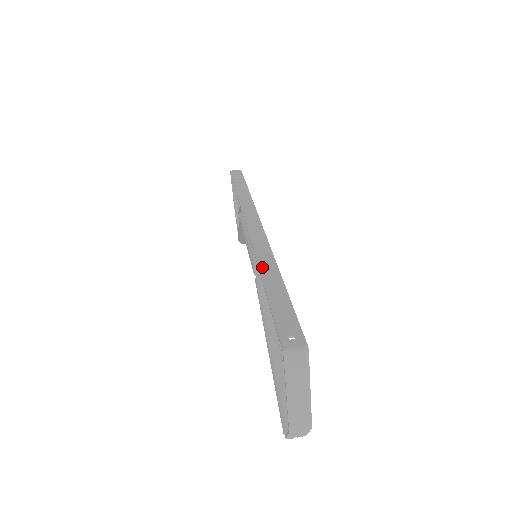
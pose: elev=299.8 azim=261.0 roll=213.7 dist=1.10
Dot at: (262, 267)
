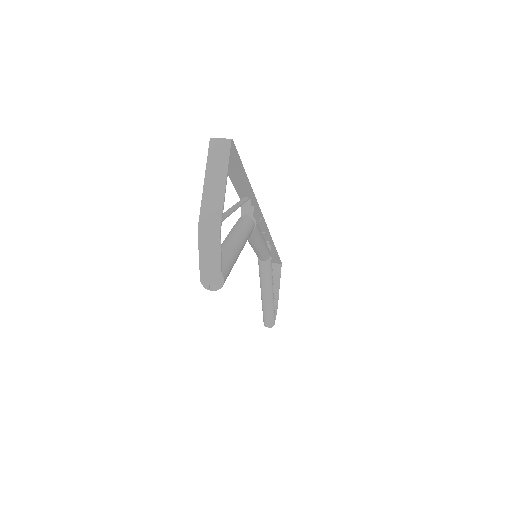
Dot at: (241, 193)
